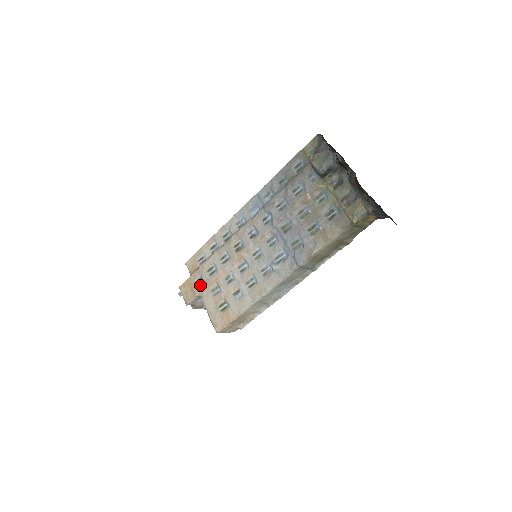
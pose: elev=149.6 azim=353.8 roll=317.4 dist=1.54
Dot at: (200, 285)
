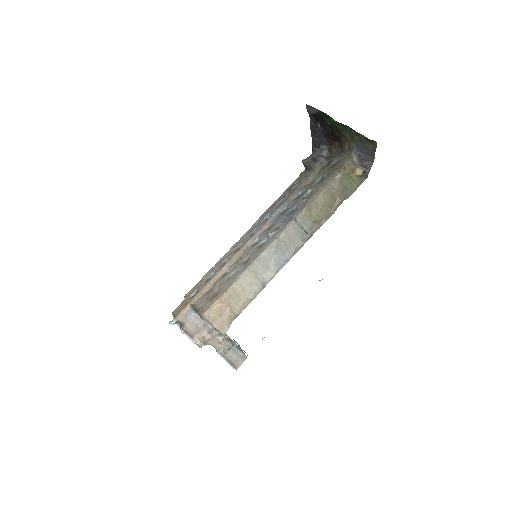
Dot at: (195, 295)
